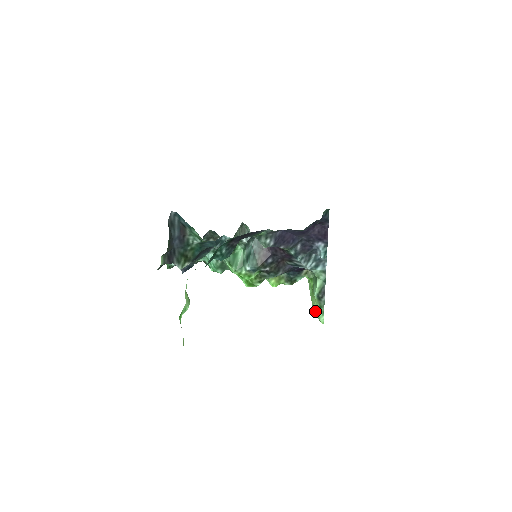
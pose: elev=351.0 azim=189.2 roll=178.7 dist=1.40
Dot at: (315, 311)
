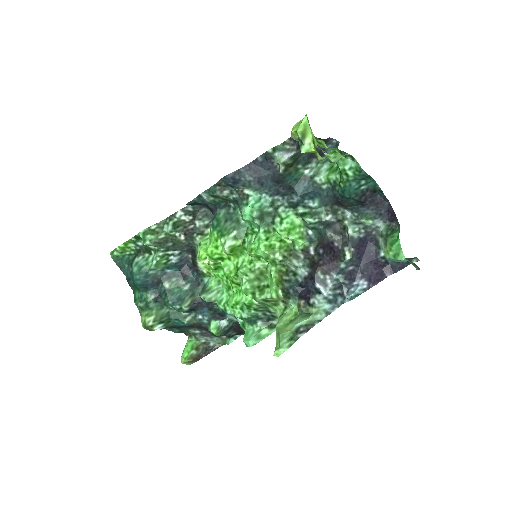
Dot at: (281, 338)
